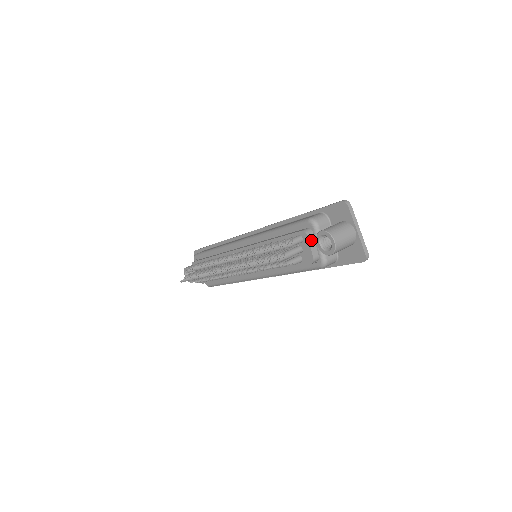
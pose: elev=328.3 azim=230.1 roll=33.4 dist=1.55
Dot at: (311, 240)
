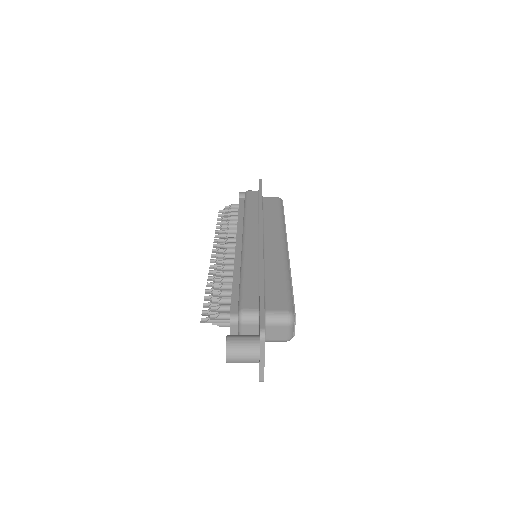
Dot at: (233, 327)
